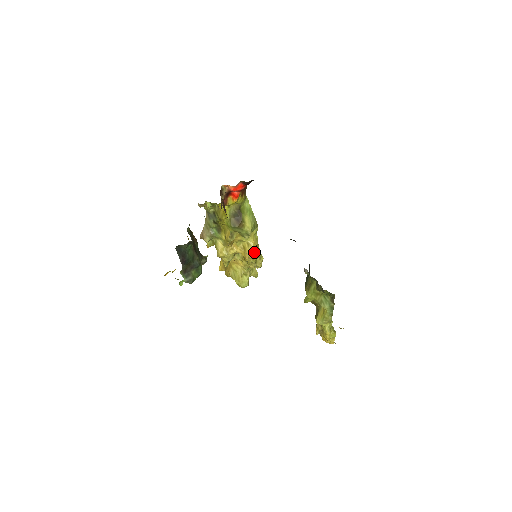
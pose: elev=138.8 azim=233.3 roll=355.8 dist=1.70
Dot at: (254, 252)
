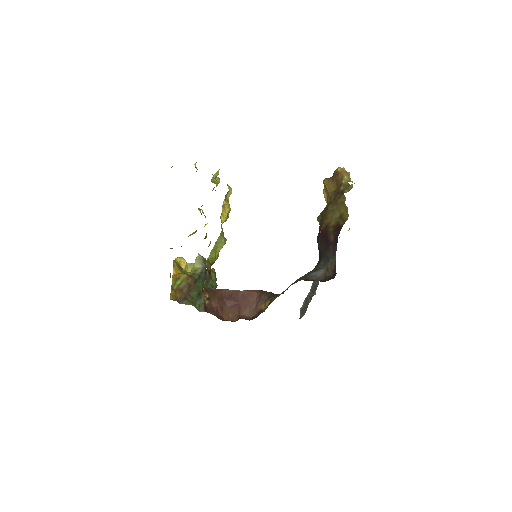
Dot at: (227, 215)
